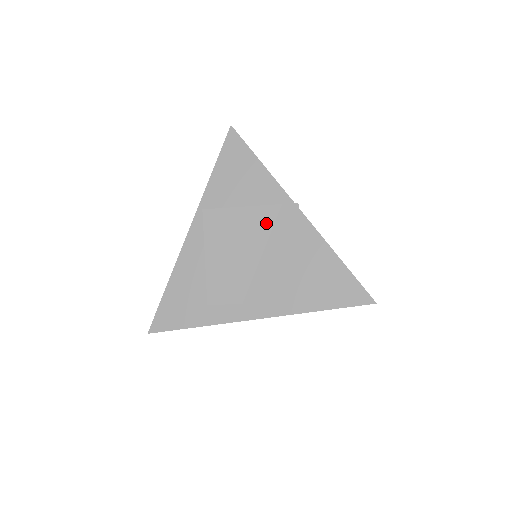
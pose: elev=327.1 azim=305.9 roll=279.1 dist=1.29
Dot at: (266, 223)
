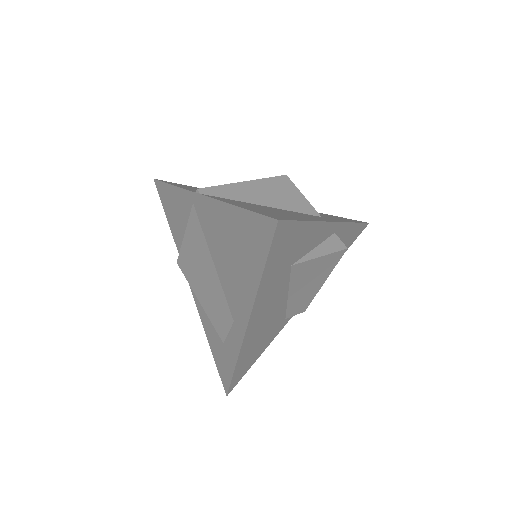
Dot at: (198, 231)
